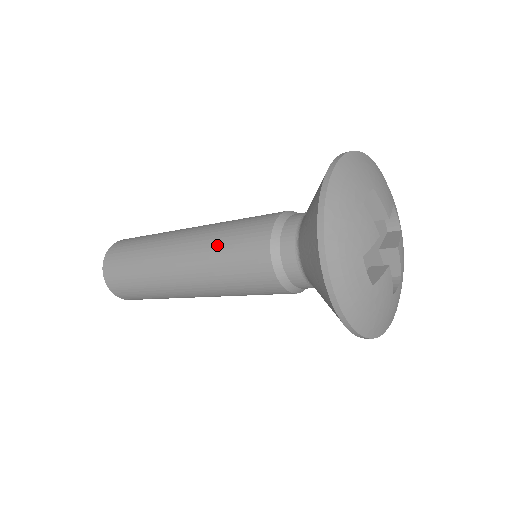
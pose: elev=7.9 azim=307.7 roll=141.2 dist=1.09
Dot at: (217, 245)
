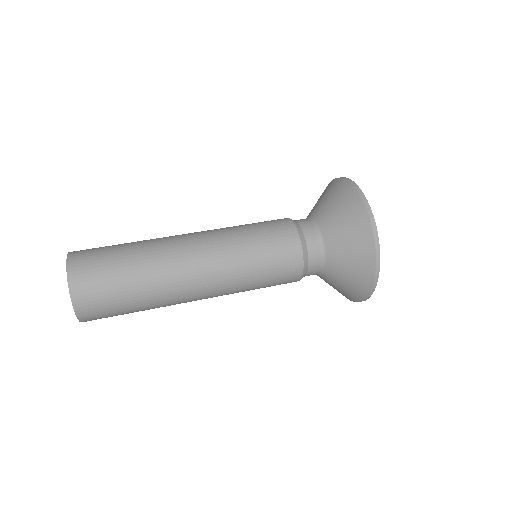
Dot at: occluded
